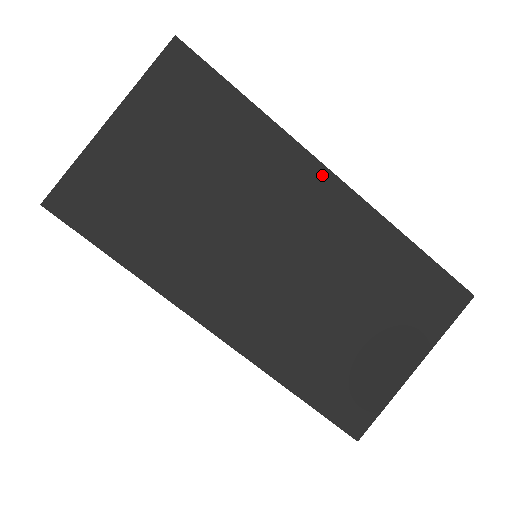
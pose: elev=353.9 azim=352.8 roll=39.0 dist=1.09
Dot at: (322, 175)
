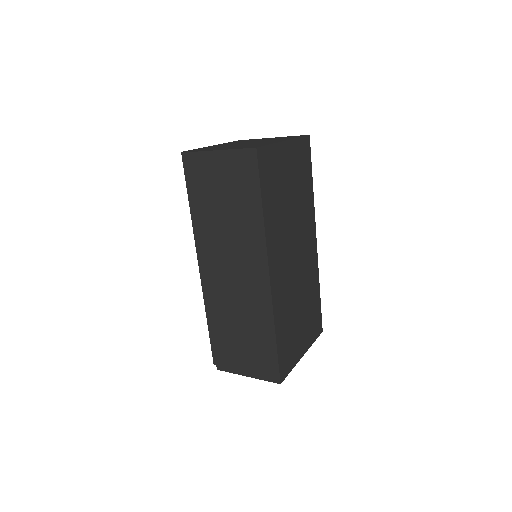
Dot at: (314, 236)
